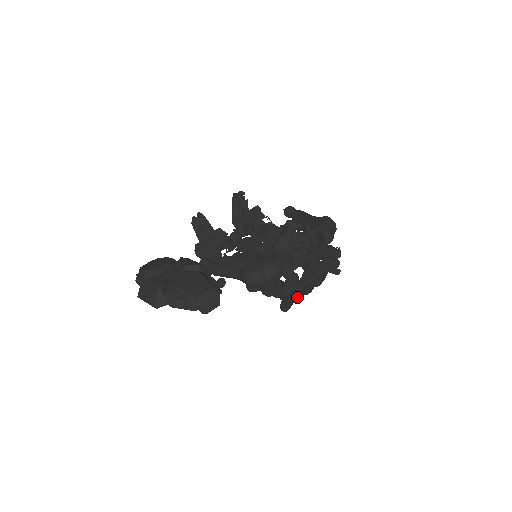
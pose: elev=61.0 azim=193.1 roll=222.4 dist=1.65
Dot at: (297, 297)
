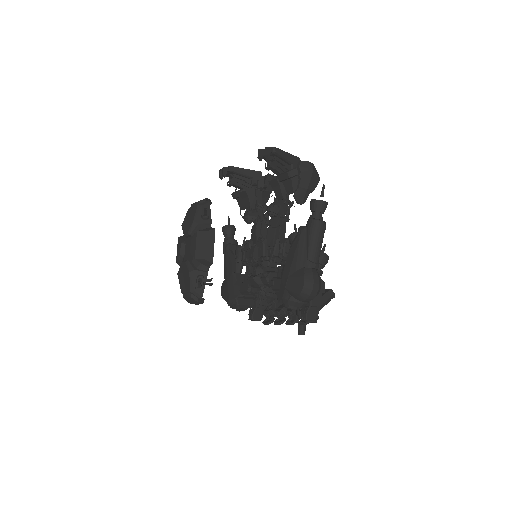
Dot at: occluded
